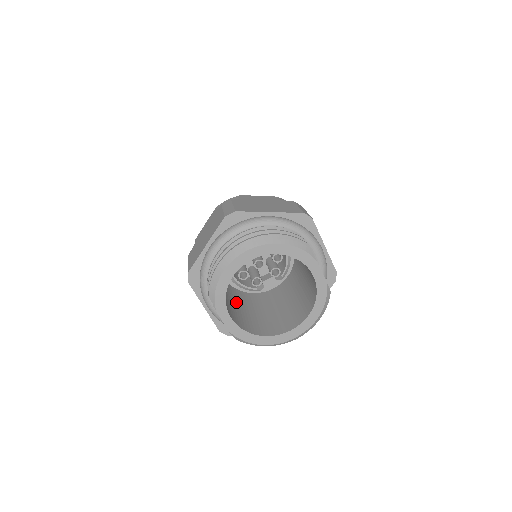
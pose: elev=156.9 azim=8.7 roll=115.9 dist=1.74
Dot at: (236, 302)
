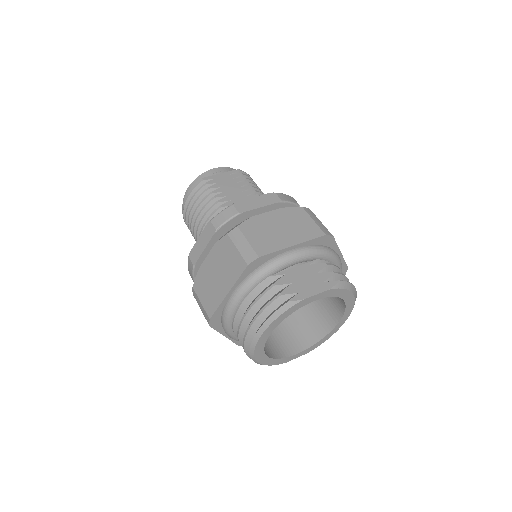
Dot at: occluded
